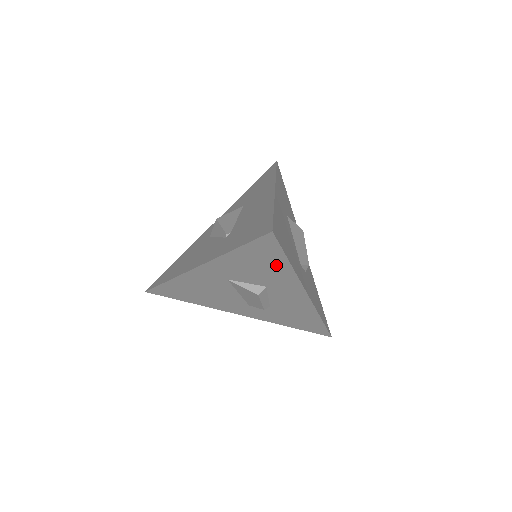
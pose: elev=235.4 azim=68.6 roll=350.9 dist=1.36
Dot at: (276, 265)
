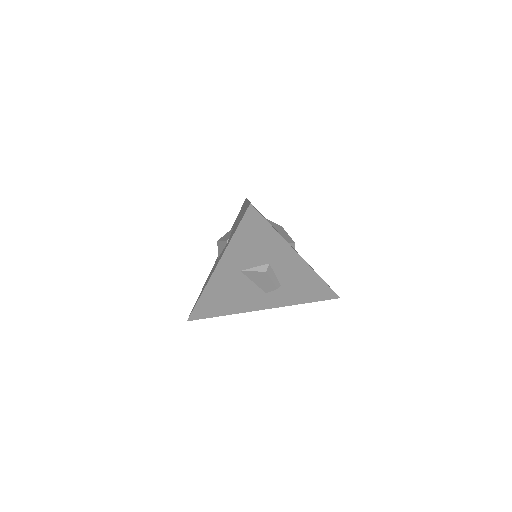
Dot at: (266, 236)
